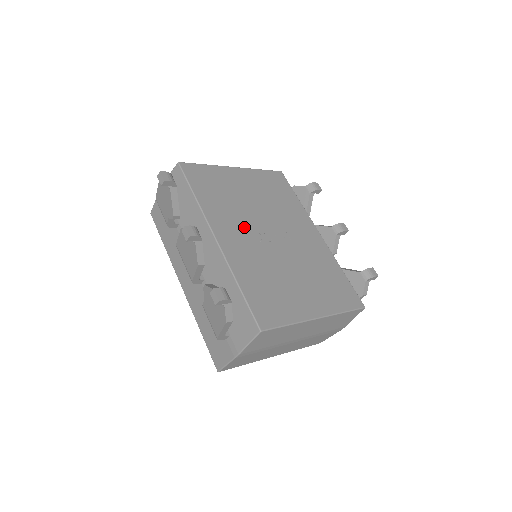
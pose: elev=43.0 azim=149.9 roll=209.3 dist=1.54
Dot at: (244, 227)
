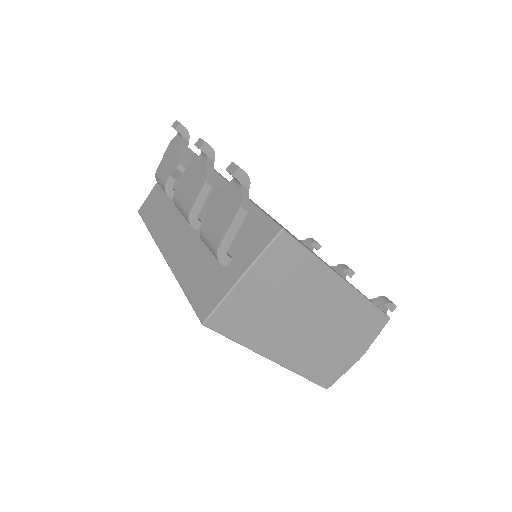
Dot at: occluded
